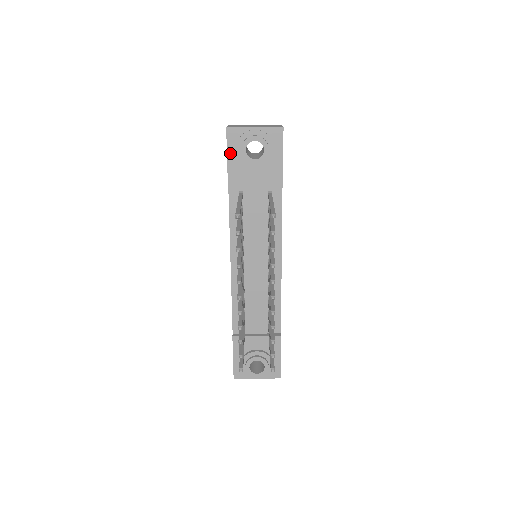
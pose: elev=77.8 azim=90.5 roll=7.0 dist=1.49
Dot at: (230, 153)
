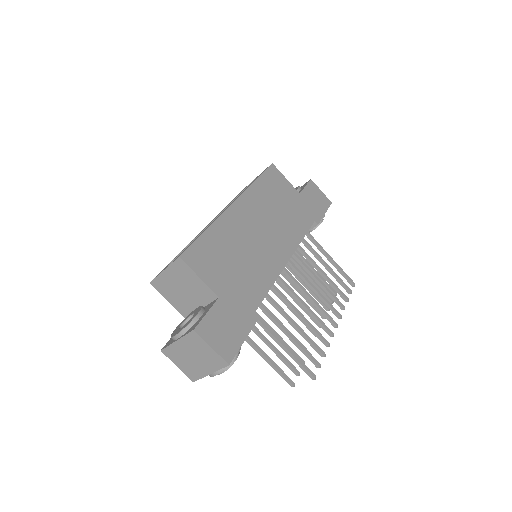
Dot at: occluded
